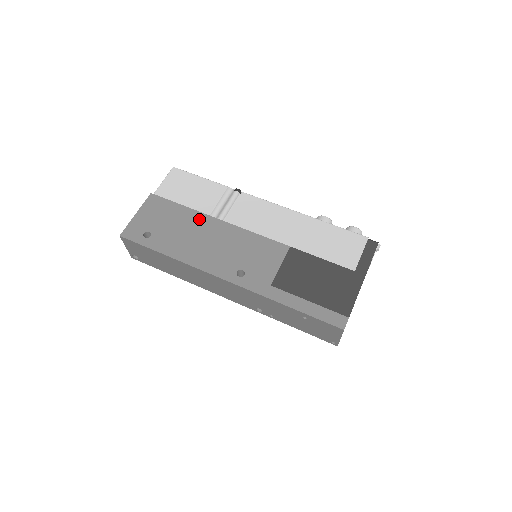
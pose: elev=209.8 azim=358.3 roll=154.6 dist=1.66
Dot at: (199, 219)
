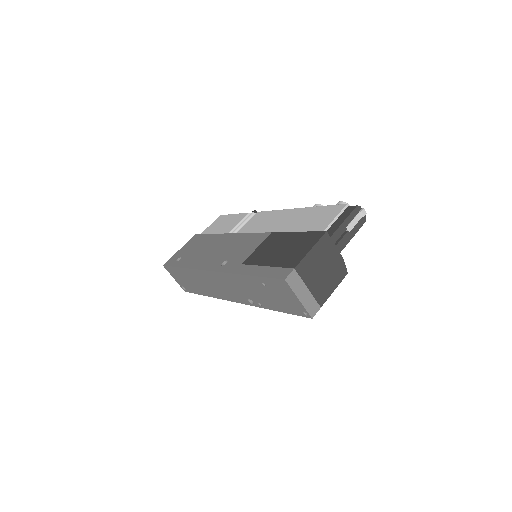
Dot at: (216, 238)
